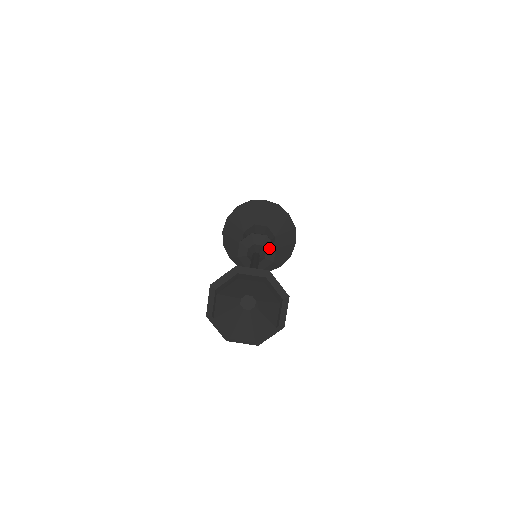
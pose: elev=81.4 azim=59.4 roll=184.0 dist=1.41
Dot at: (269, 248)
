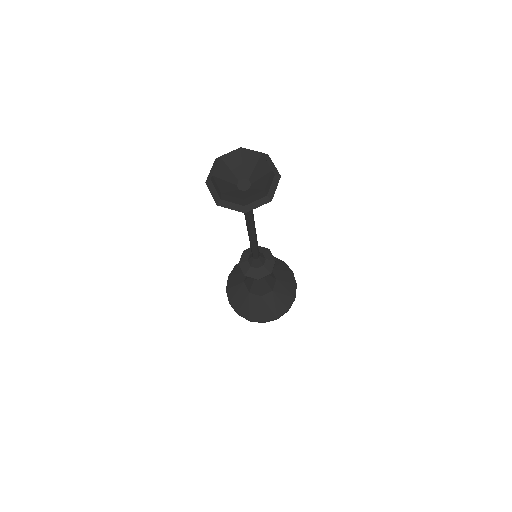
Dot at: (264, 251)
